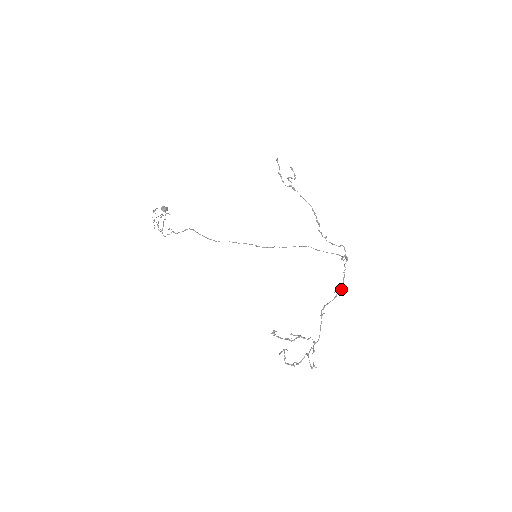
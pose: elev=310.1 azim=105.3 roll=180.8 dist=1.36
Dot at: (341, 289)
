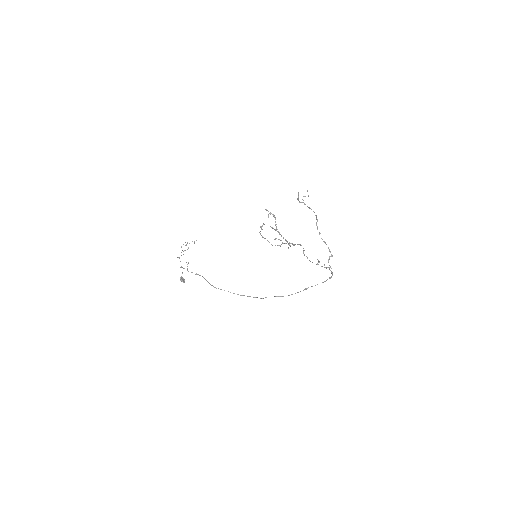
Dot at: (324, 267)
